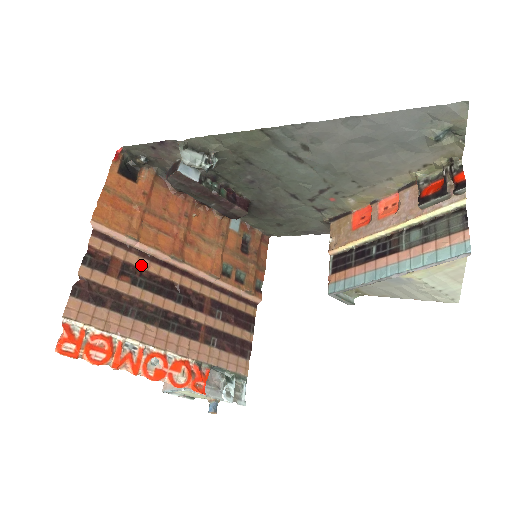
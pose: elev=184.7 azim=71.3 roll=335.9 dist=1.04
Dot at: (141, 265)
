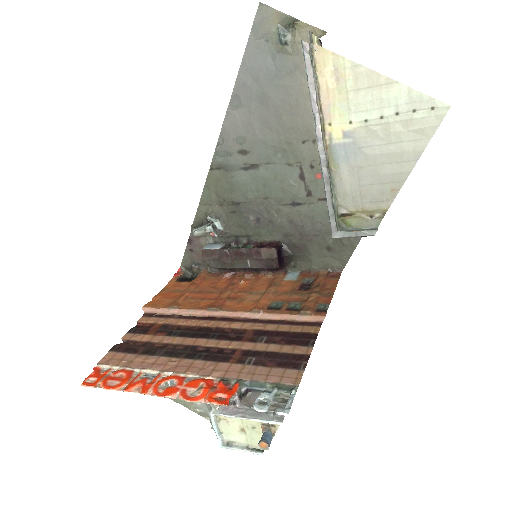
Dot at: (180, 323)
